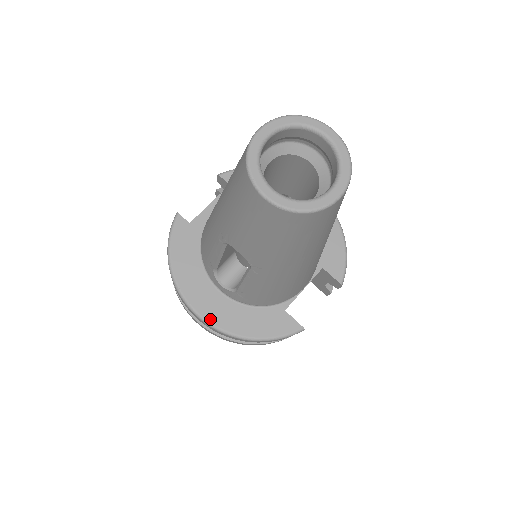
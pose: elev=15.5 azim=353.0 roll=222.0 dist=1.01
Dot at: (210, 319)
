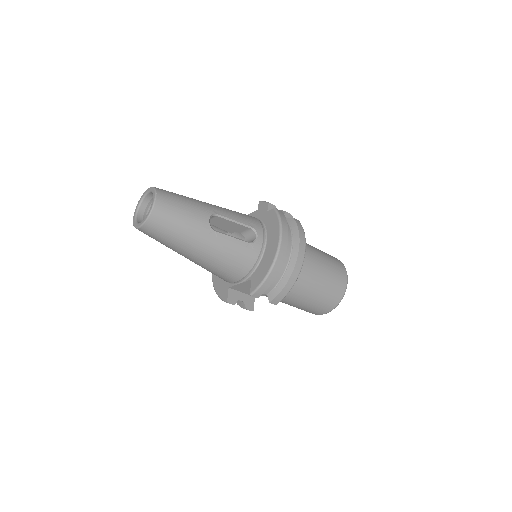
Dot at: occluded
